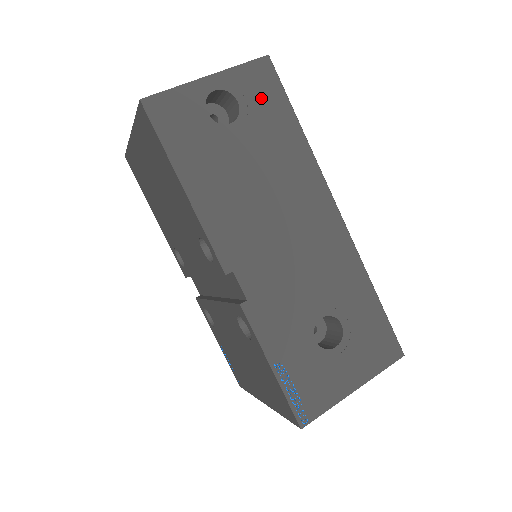
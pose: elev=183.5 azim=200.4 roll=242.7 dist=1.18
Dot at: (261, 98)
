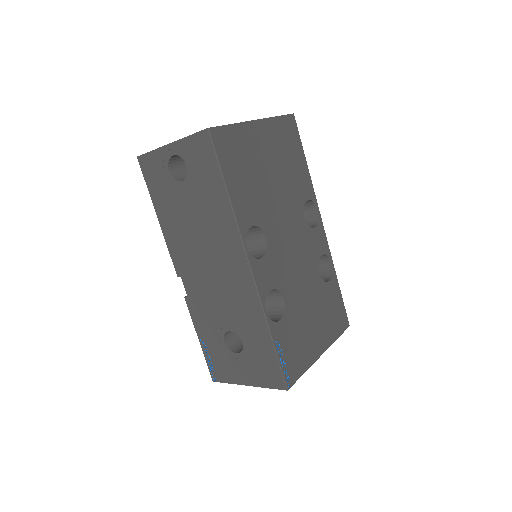
Dot at: (201, 165)
